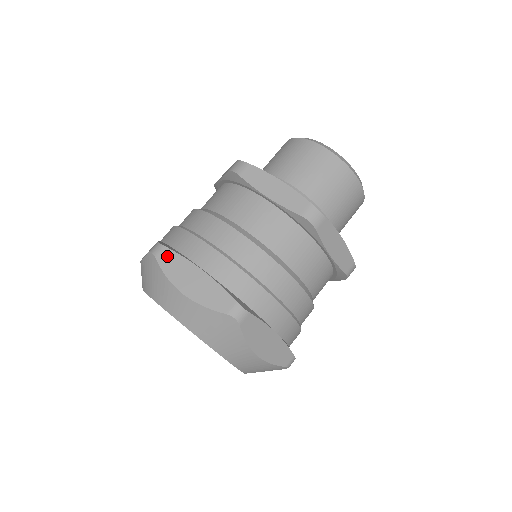
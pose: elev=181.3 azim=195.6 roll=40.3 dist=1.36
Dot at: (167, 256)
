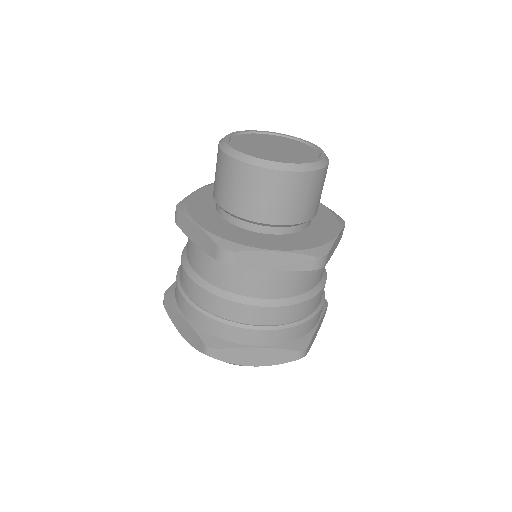
Dot at: (168, 307)
